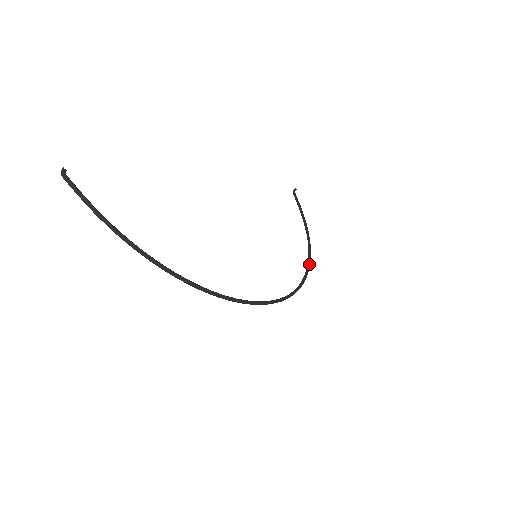
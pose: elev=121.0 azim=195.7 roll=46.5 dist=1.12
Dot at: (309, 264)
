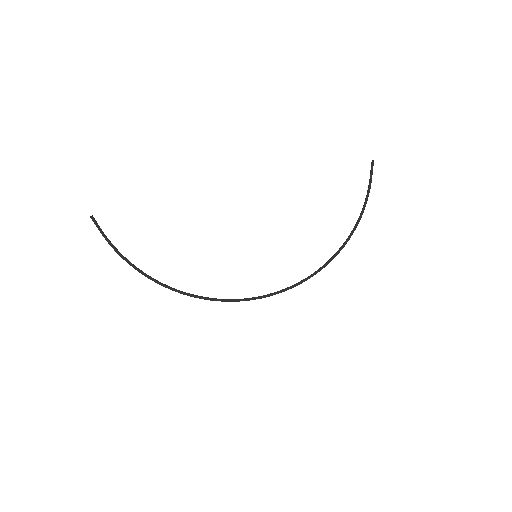
Dot at: (333, 256)
